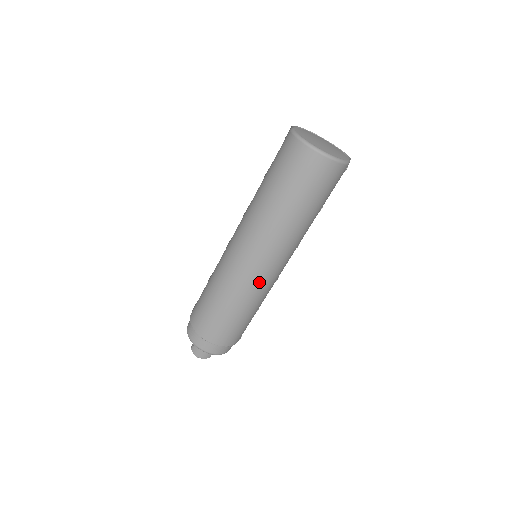
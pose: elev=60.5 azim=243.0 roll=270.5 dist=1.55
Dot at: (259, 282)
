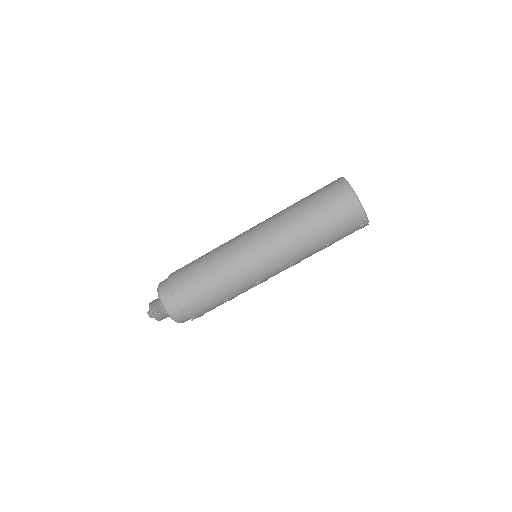
Dot at: (245, 263)
